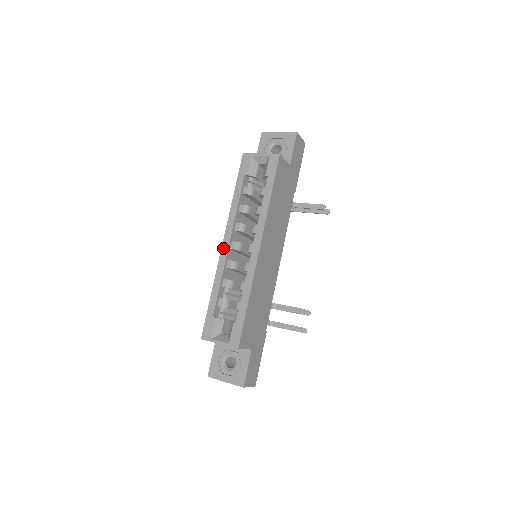
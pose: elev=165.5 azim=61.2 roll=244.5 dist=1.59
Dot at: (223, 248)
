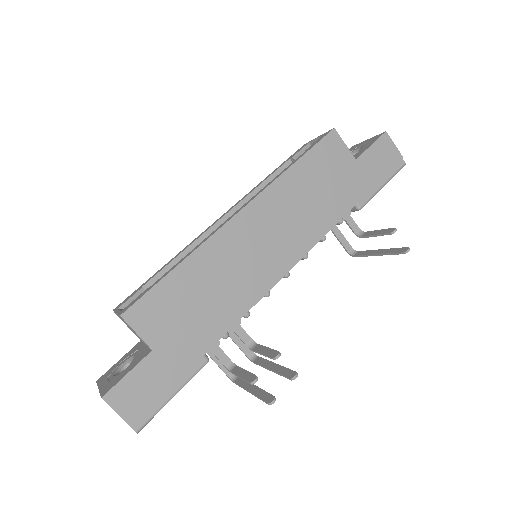
Dot at: (214, 222)
